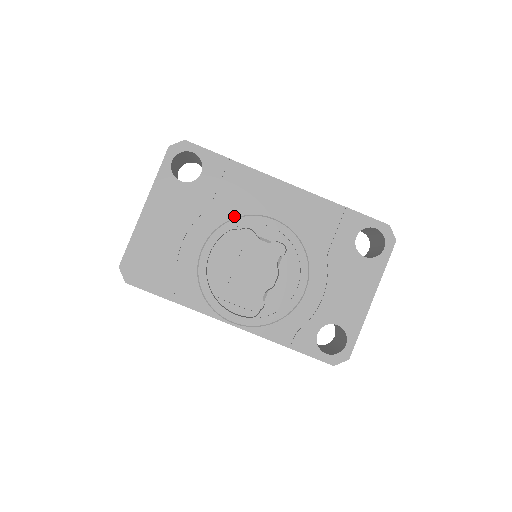
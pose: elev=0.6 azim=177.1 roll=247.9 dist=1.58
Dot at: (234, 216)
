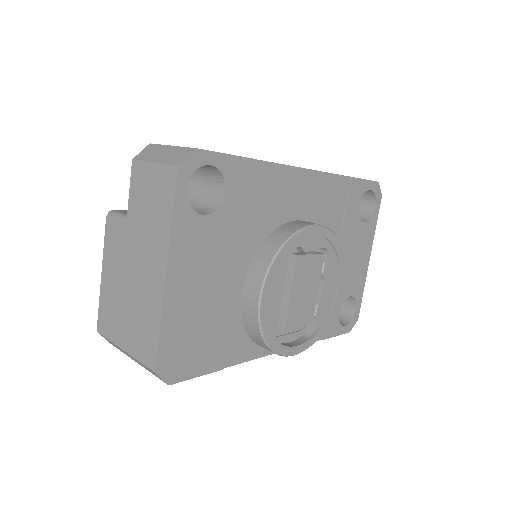
Dot at: (265, 233)
